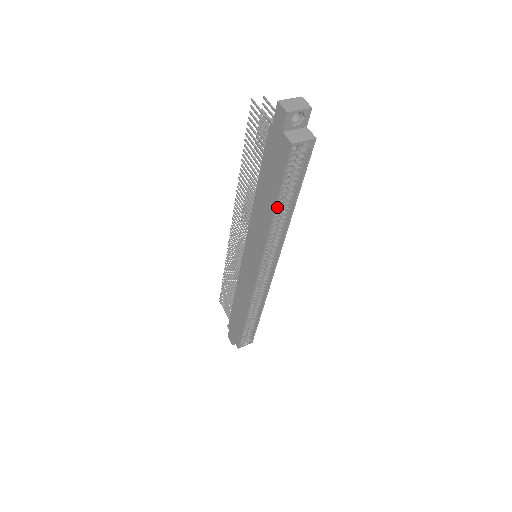
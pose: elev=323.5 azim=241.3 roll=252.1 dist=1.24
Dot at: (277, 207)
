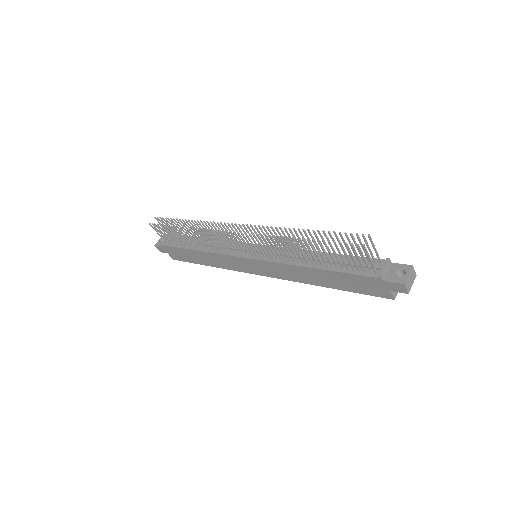
Dot at: occluded
